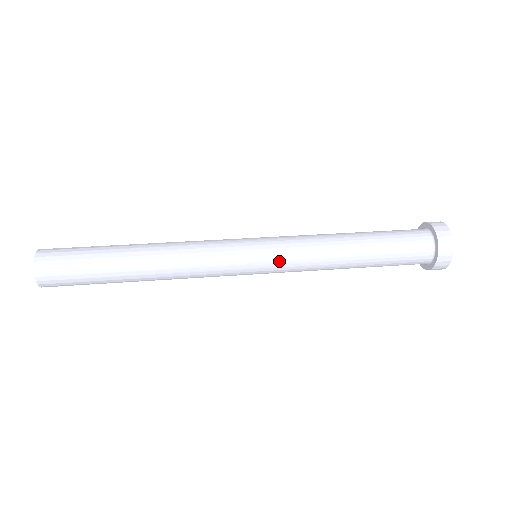
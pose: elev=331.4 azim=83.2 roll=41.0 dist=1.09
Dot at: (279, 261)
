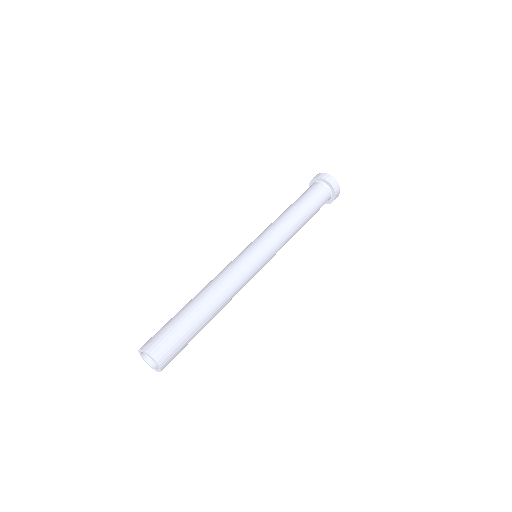
Dot at: (272, 246)
